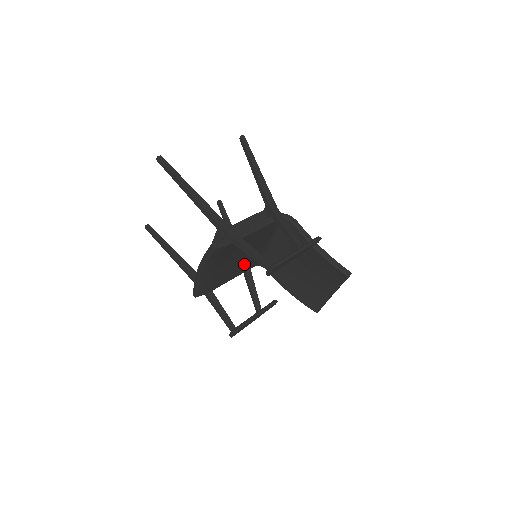
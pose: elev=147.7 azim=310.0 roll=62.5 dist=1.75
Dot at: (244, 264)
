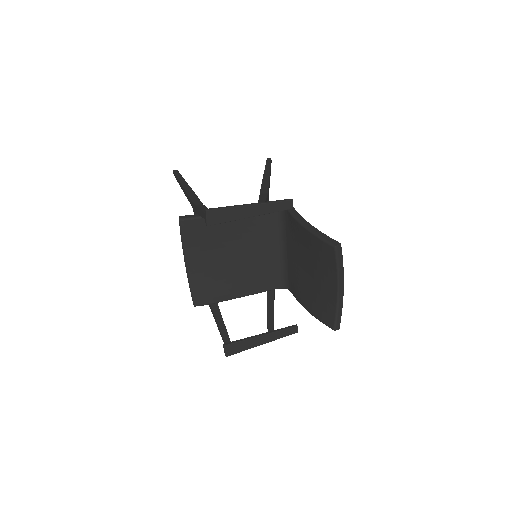
Dot at: (253, 275)
